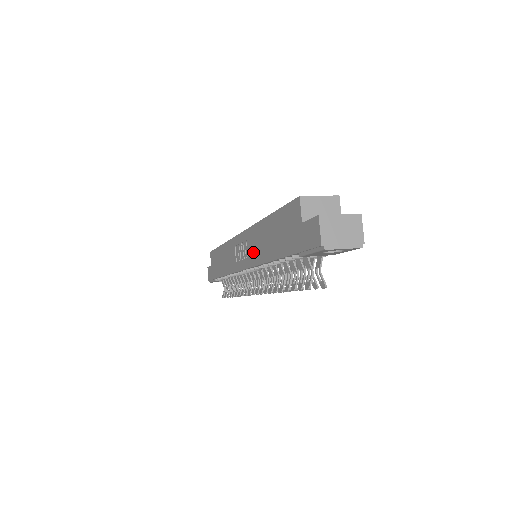
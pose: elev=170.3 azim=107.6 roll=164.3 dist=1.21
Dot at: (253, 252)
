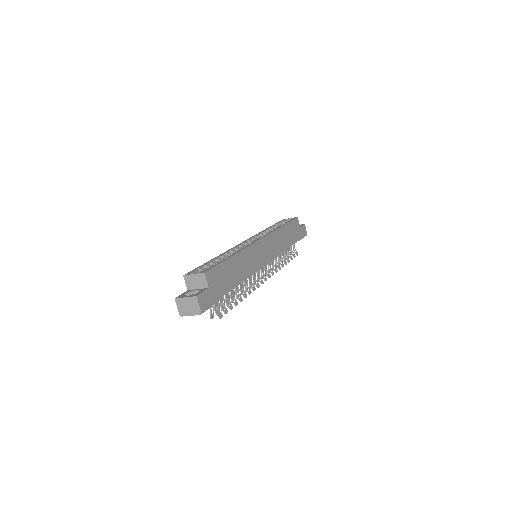
Dot at: occluded
